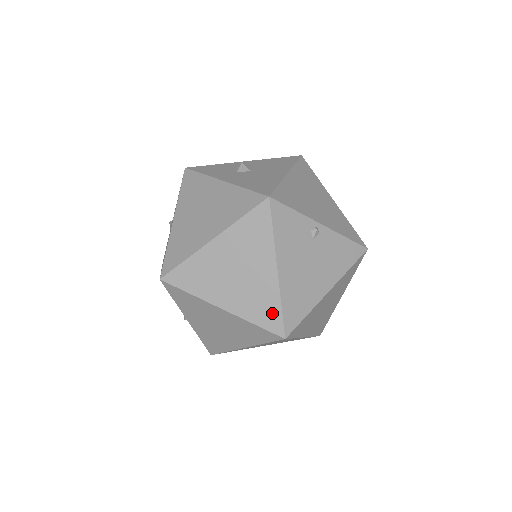
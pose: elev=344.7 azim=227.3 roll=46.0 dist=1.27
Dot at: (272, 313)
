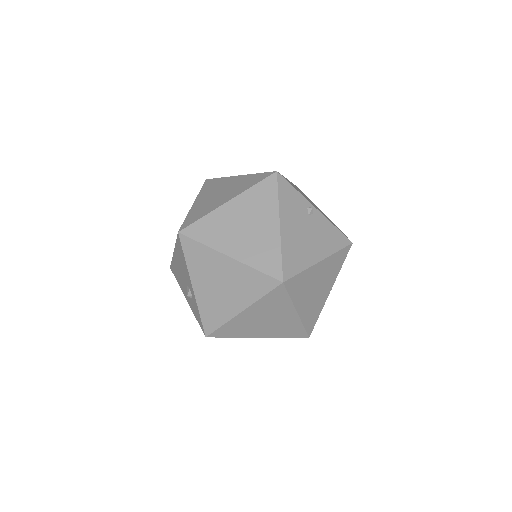
Dot at: (273, 260)
